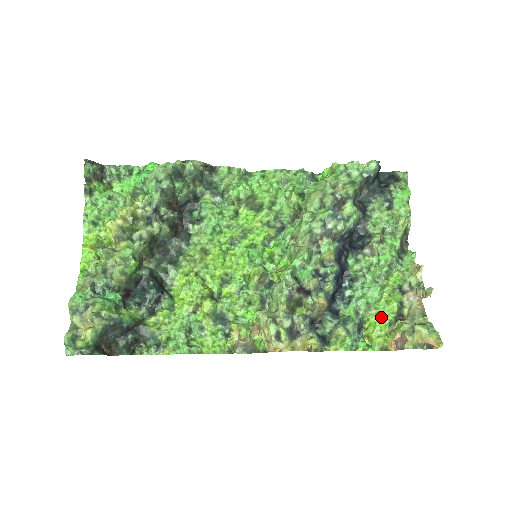
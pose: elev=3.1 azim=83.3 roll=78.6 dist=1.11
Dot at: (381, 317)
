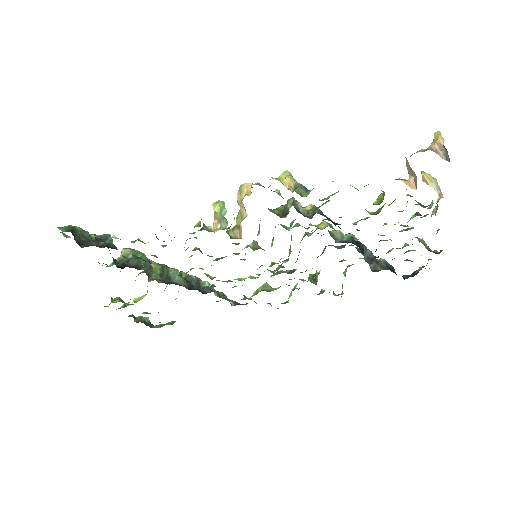
Dot at: occluded
